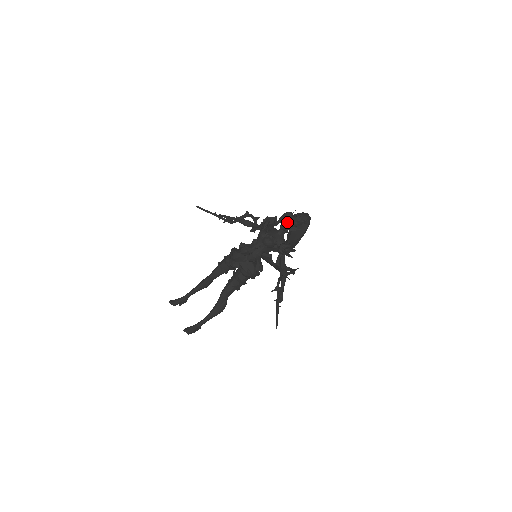
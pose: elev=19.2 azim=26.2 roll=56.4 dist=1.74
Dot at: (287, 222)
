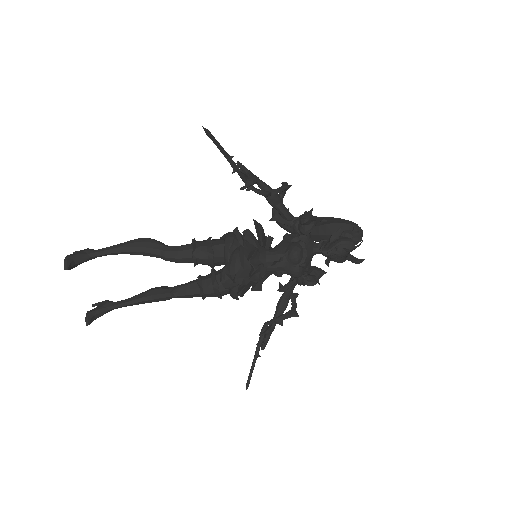
Dot at: (340, 255)
